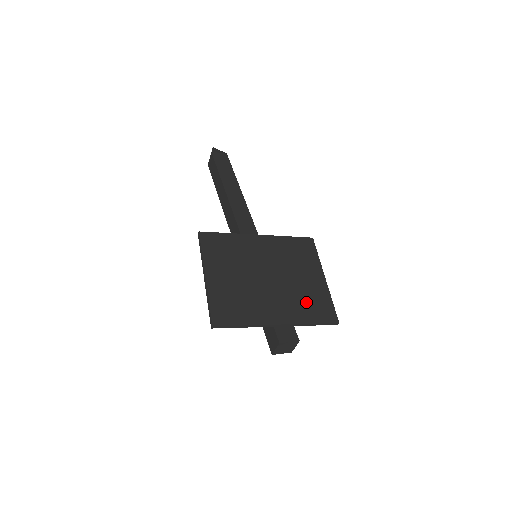
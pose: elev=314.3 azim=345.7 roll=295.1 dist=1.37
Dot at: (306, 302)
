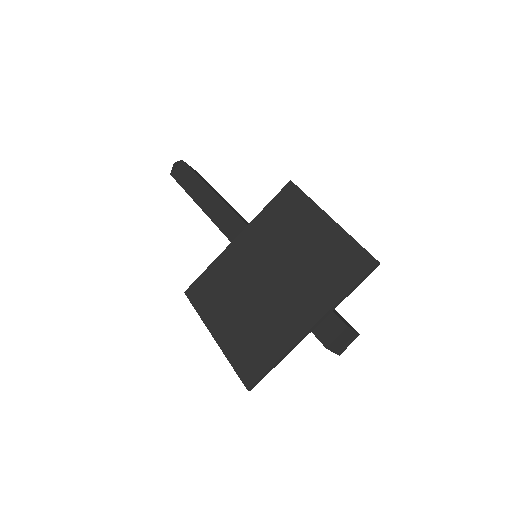
Dot at: (325, 272)
